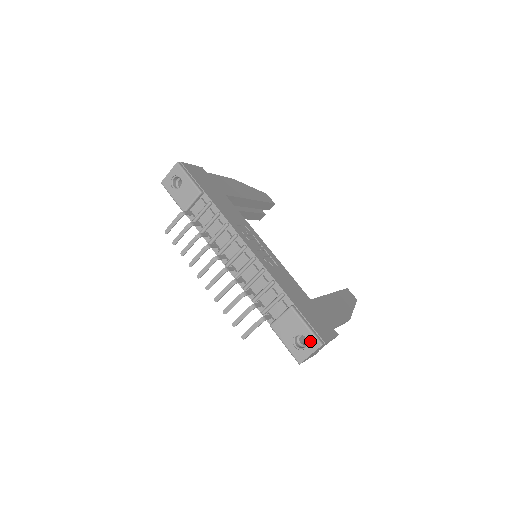
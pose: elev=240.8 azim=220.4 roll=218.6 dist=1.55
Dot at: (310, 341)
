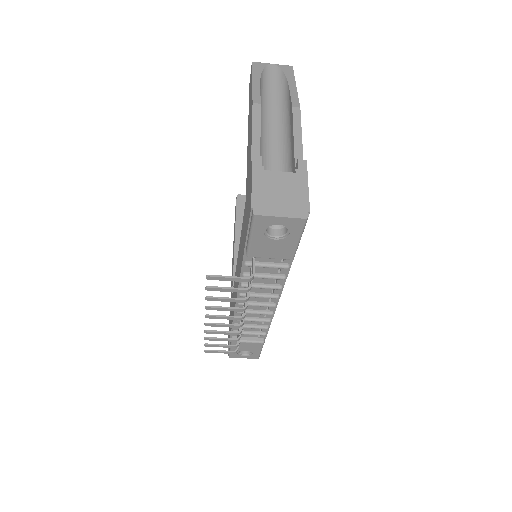
Dot at: (253, 356)
